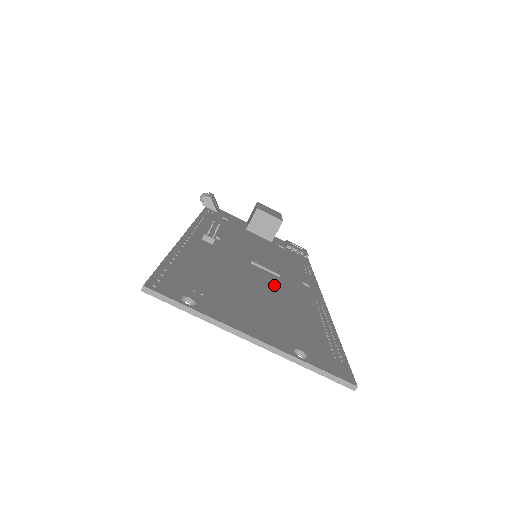
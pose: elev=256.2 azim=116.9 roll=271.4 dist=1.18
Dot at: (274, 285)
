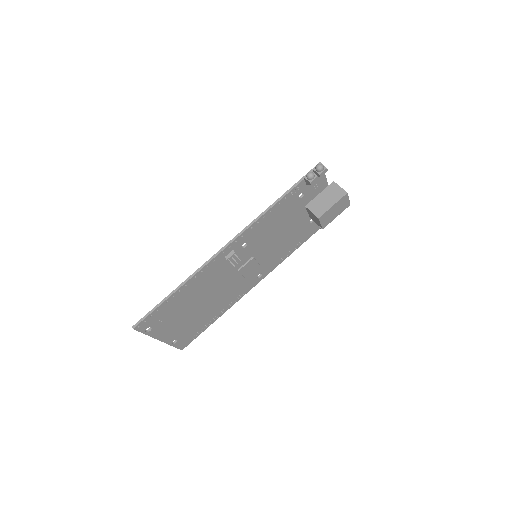
Dot at: (227, 290)
